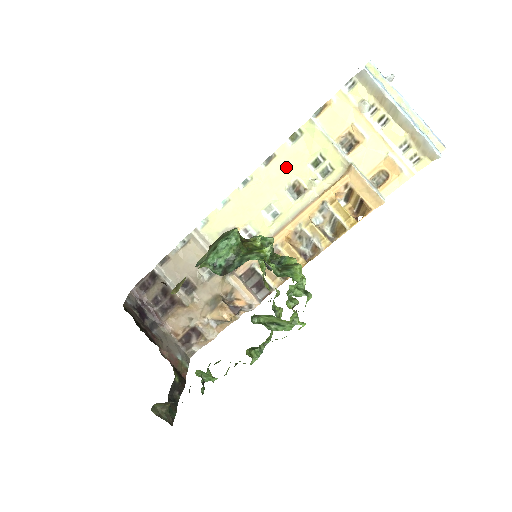
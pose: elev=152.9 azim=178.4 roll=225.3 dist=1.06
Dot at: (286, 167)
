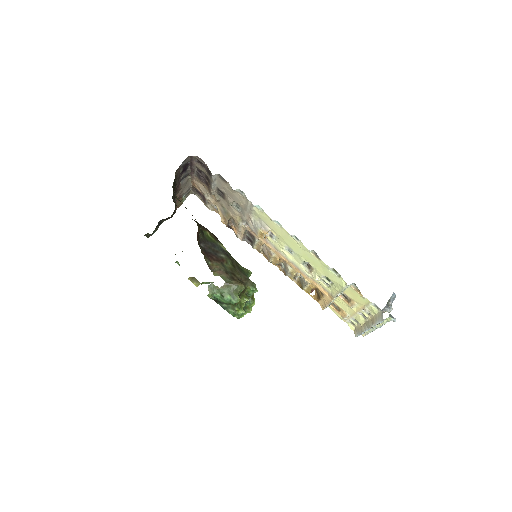
Dot at: (317, 264)
